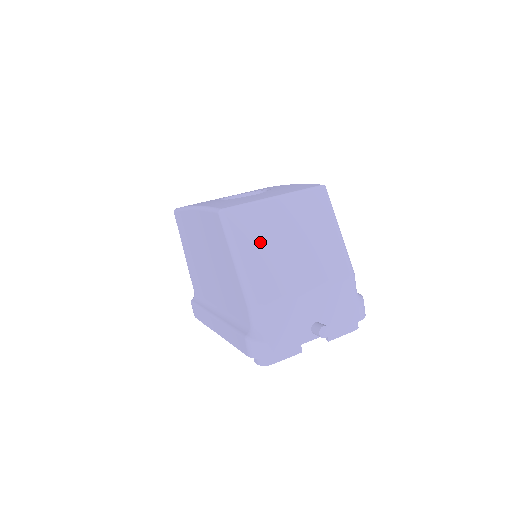
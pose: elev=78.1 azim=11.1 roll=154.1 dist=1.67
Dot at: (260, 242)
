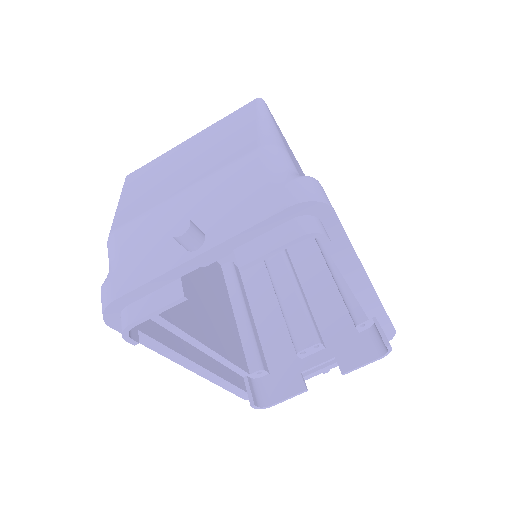
Dot at: (148, 179)
